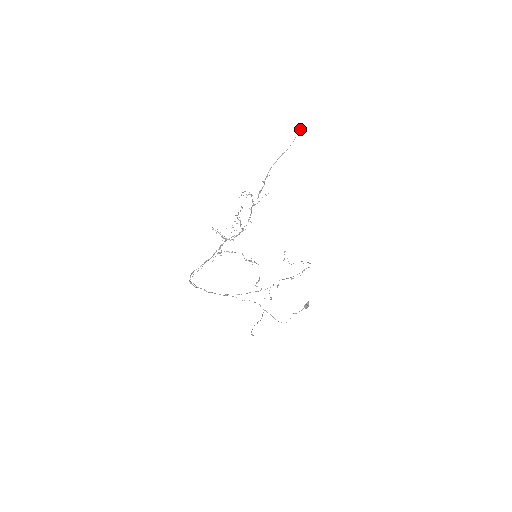
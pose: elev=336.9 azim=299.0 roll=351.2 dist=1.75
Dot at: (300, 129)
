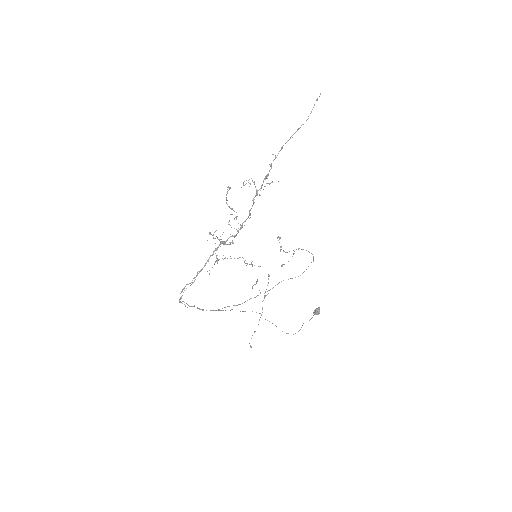
Dot at: (320, 93)
